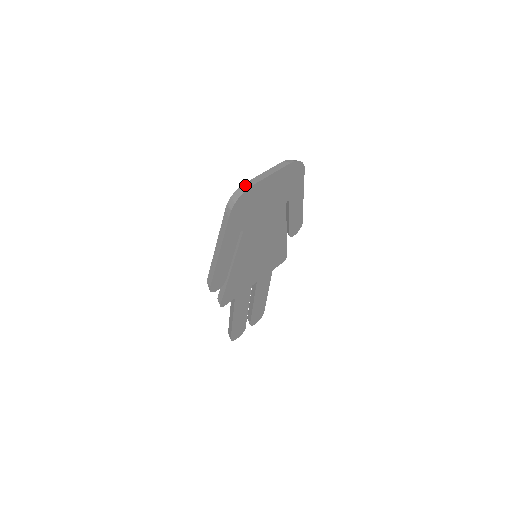
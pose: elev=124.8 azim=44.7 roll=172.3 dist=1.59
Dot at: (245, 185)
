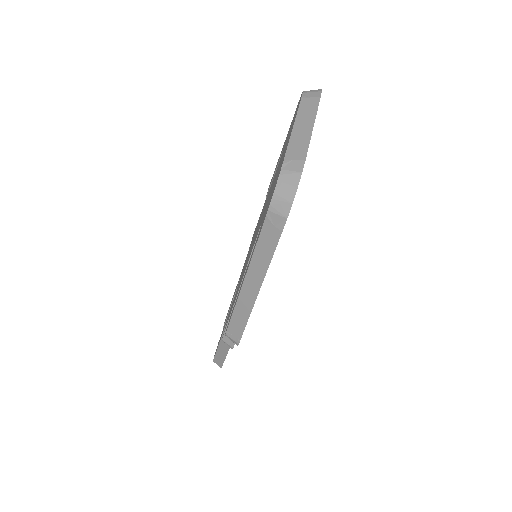
Dot at: (290, 163)
